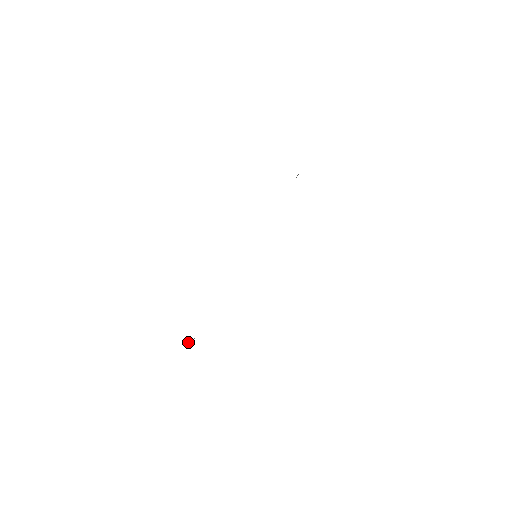
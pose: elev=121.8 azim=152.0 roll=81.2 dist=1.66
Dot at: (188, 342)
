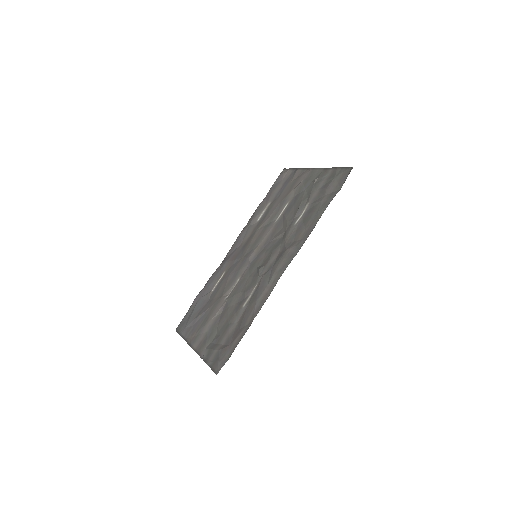
Dot at: (203, 357)
